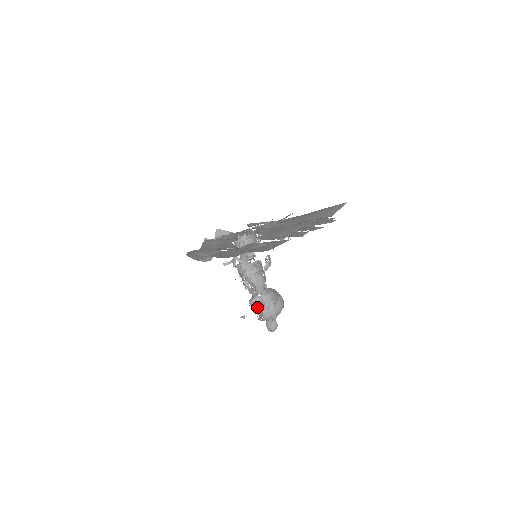
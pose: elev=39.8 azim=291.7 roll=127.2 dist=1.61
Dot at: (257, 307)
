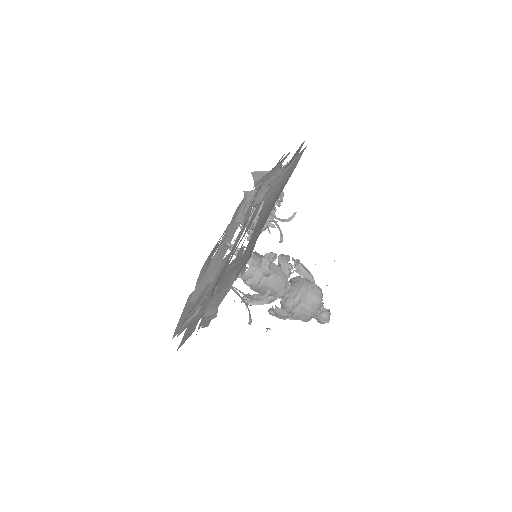
Dot at: (280, 316)
